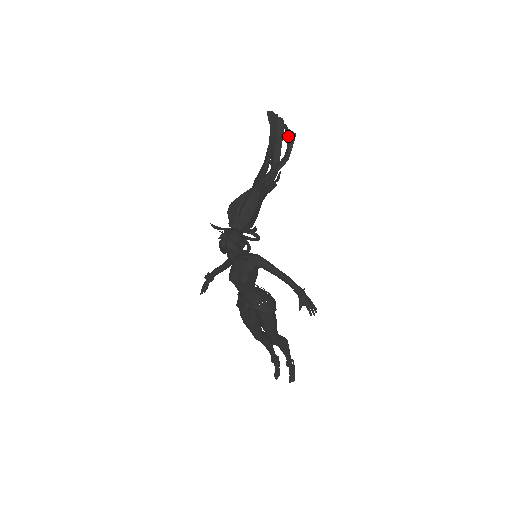
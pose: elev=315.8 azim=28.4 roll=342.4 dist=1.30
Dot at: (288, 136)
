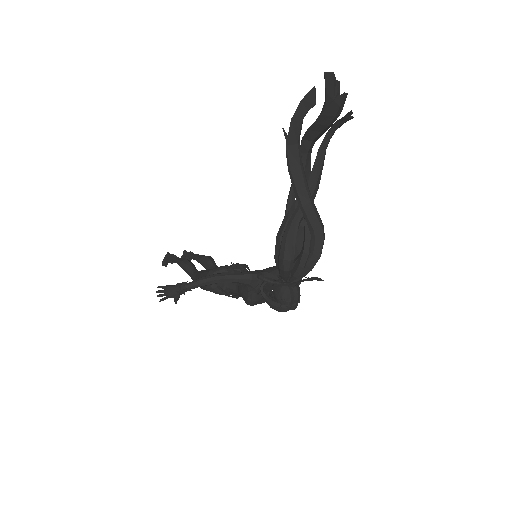
Dot at: (343, 122)
